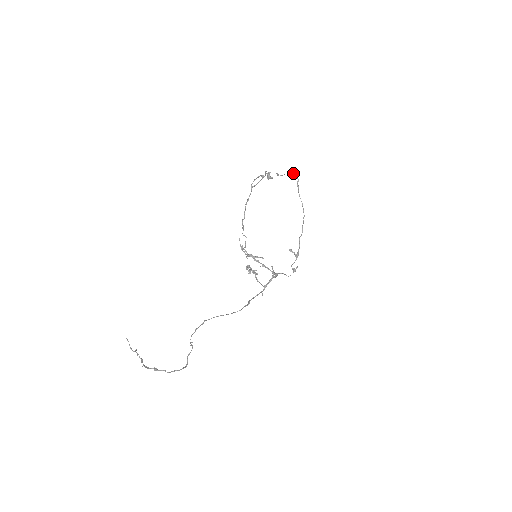
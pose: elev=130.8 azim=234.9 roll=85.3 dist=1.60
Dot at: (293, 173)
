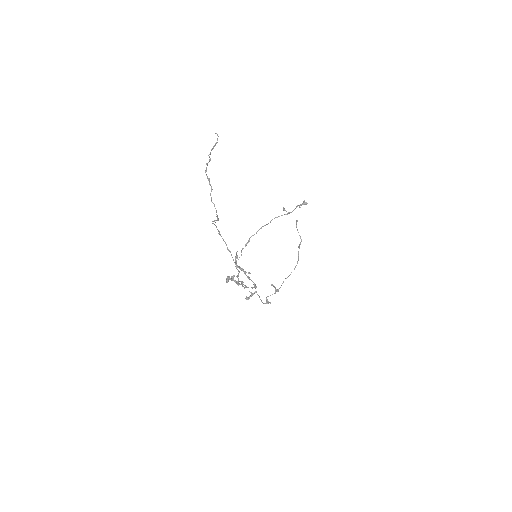
Dot at: (300, 237)
